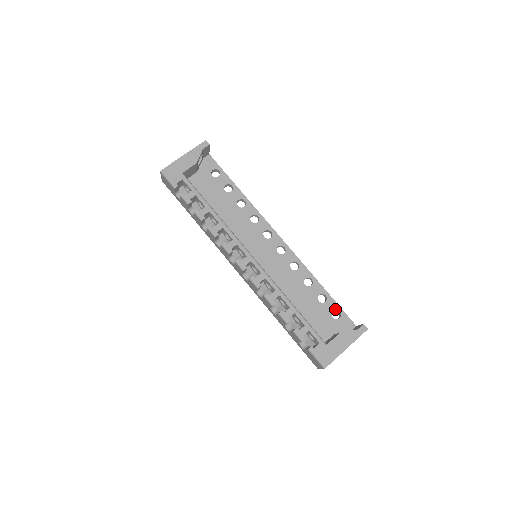
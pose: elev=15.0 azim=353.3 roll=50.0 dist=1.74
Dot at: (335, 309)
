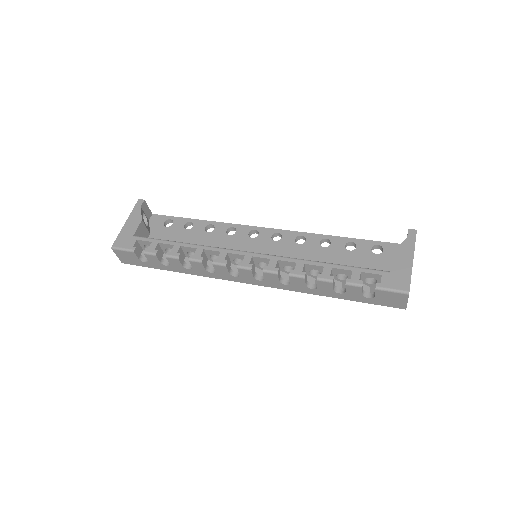
Dot at: (371, 246)
